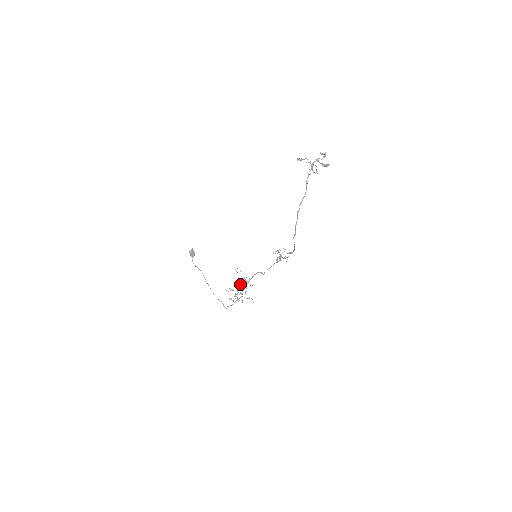
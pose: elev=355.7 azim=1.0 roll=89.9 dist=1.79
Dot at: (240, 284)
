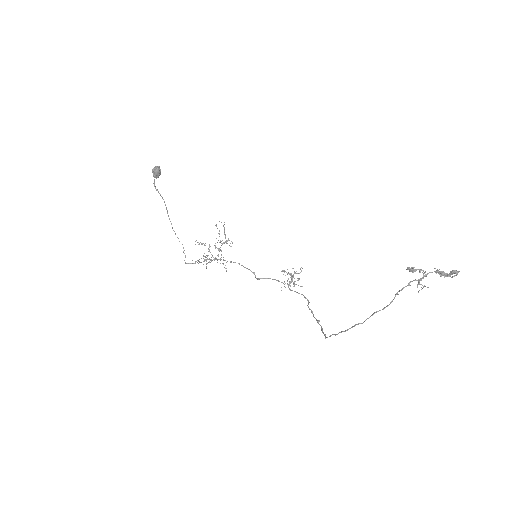
Dot at: (217, 248)
